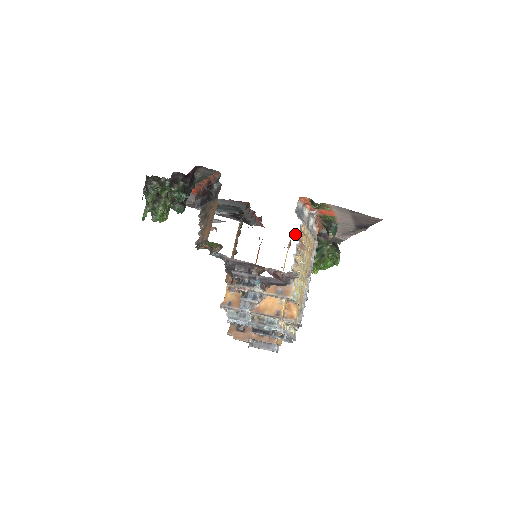
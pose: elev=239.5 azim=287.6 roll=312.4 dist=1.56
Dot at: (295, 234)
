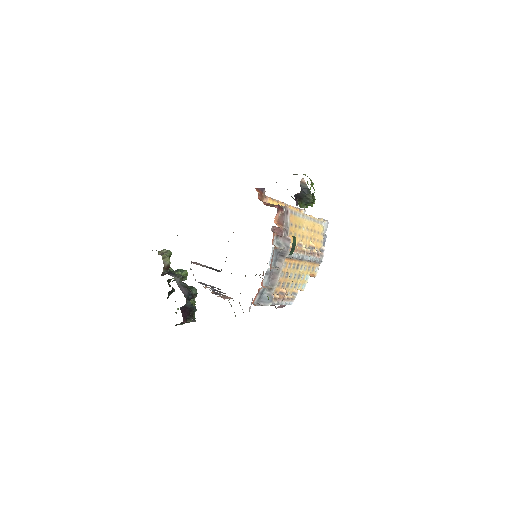
Dot at: occluded
